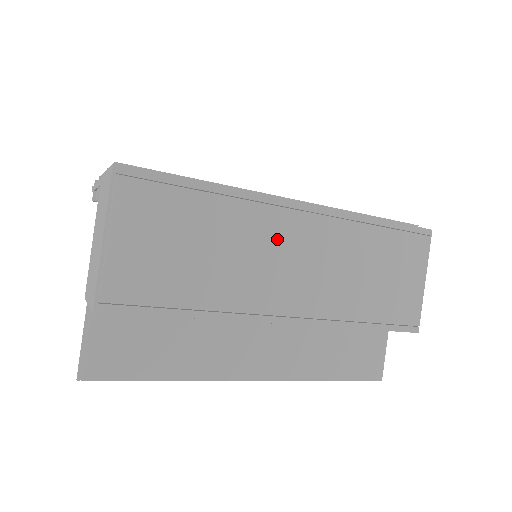
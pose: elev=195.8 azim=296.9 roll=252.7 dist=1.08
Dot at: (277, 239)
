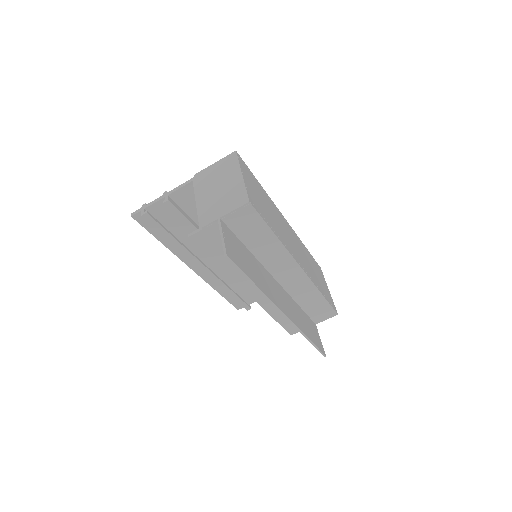
Dot at: (285, 227)
